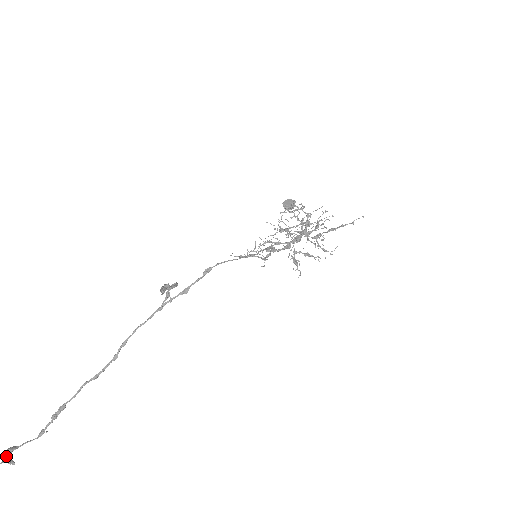
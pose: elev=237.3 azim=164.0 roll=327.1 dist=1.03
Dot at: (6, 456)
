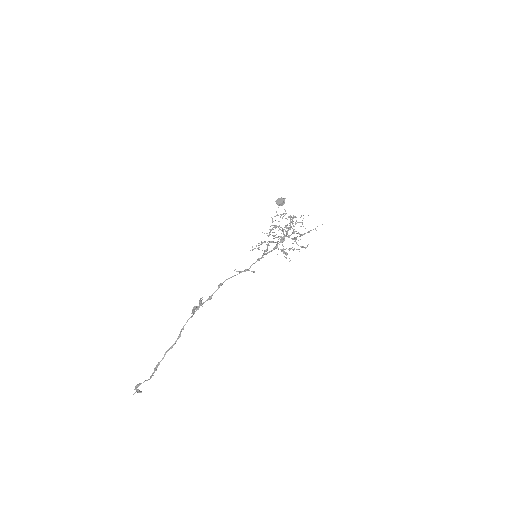
Dot at: (136, 389)
